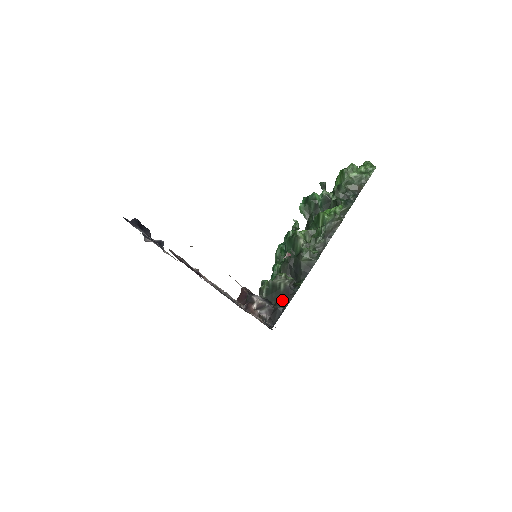
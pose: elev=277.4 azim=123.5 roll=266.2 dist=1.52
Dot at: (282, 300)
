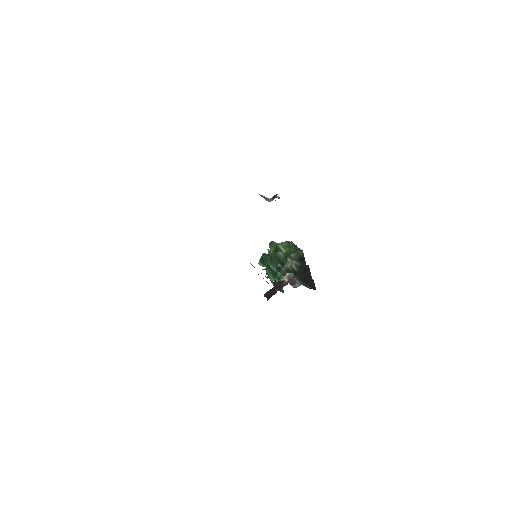
Dot at: (304, 276)
